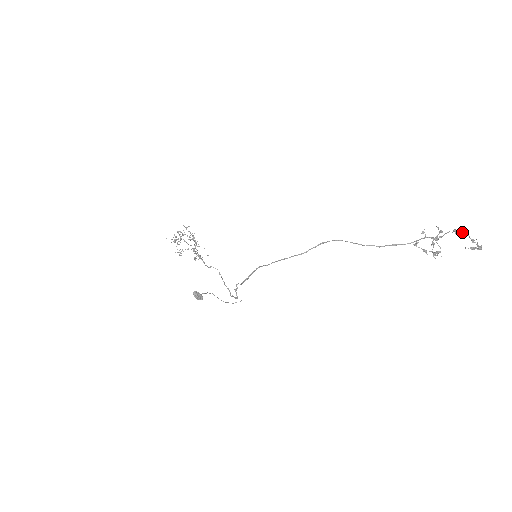
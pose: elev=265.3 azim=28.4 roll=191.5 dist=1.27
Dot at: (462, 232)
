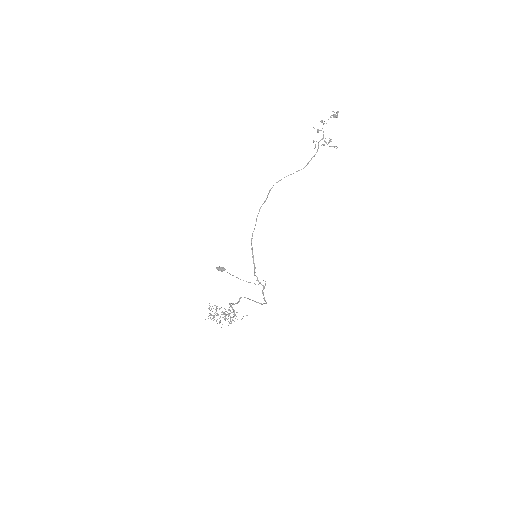
Dot at: occluded
